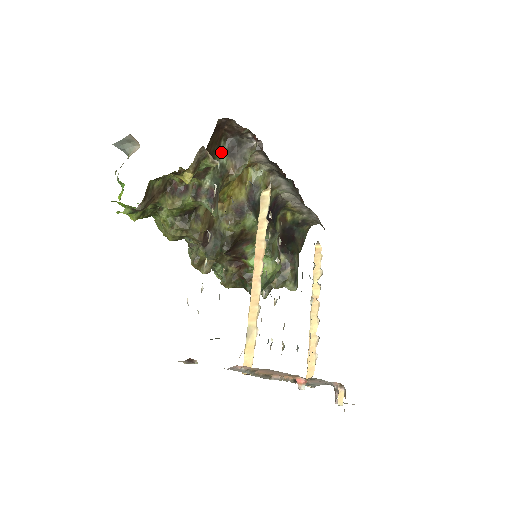
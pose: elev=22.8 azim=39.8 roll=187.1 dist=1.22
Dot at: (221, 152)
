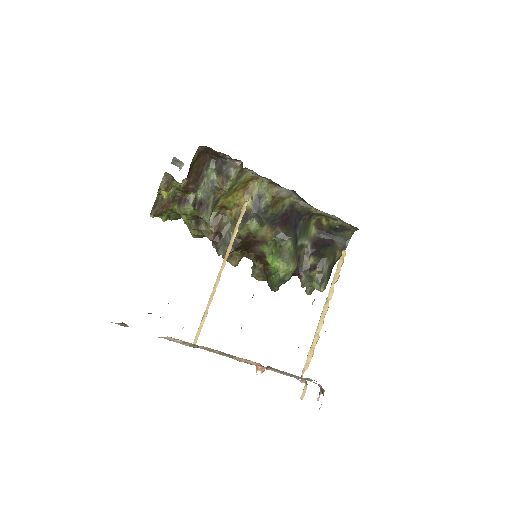
Dot at: (211, 171)
